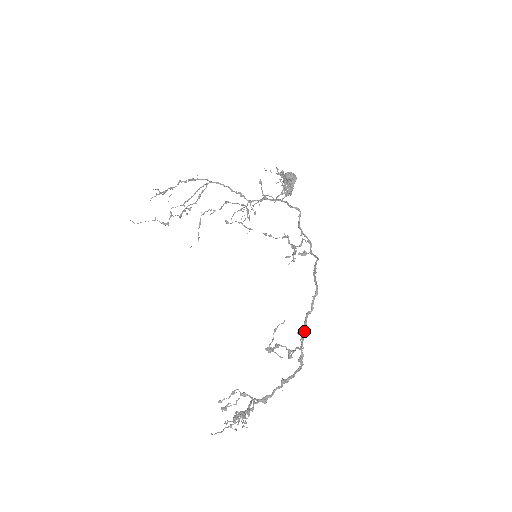
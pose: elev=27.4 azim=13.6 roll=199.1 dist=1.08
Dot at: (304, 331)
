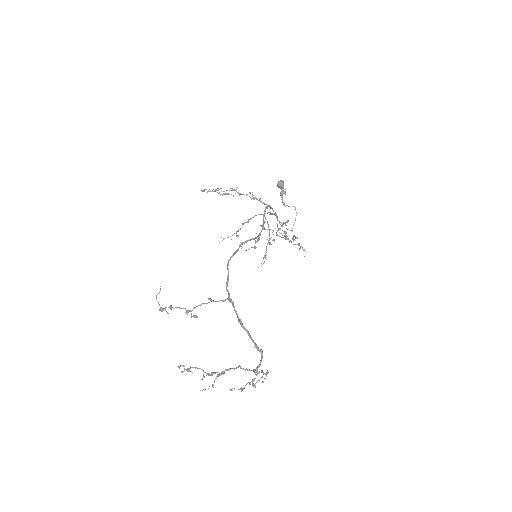
Dot at: (226, 299)
